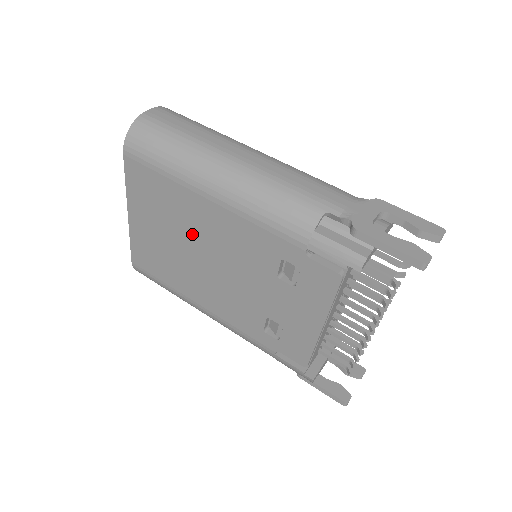
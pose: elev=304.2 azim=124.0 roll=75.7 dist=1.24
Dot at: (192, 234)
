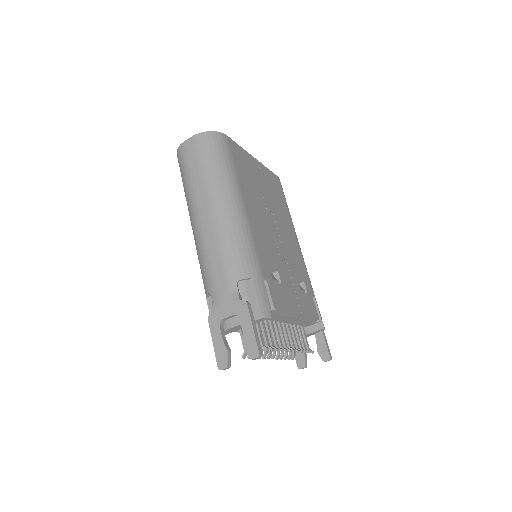
Dot at: occluded
